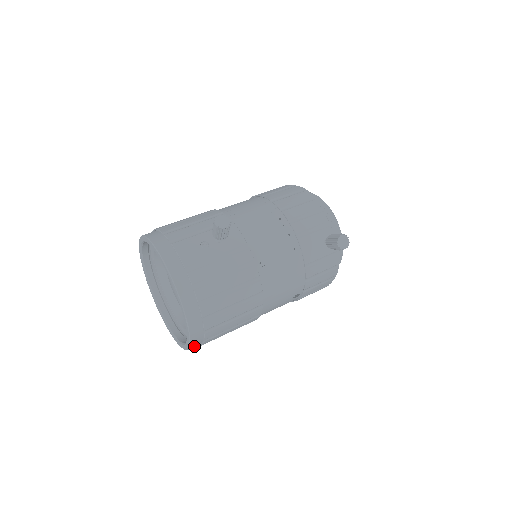
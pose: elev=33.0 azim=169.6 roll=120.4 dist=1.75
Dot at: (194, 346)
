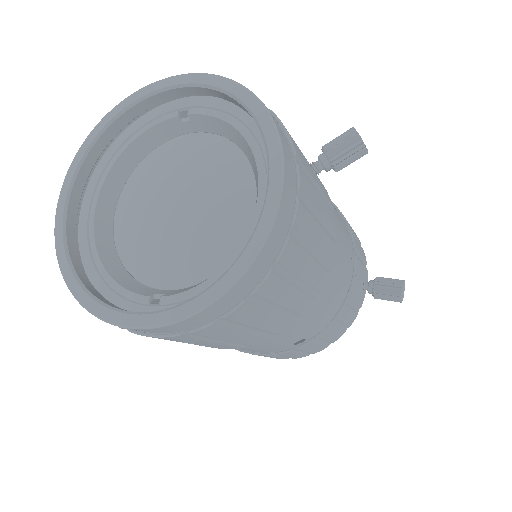
Dot at: (180, 325)
